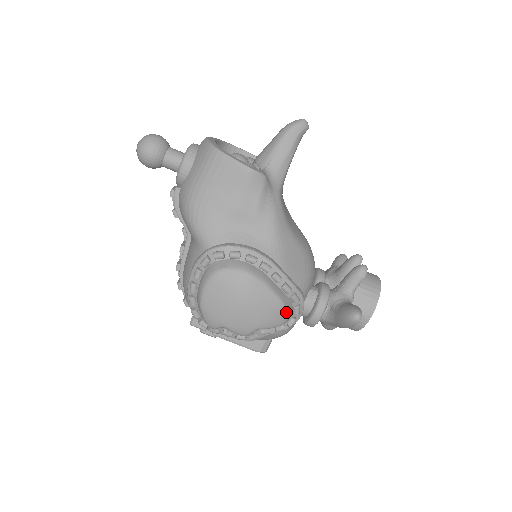
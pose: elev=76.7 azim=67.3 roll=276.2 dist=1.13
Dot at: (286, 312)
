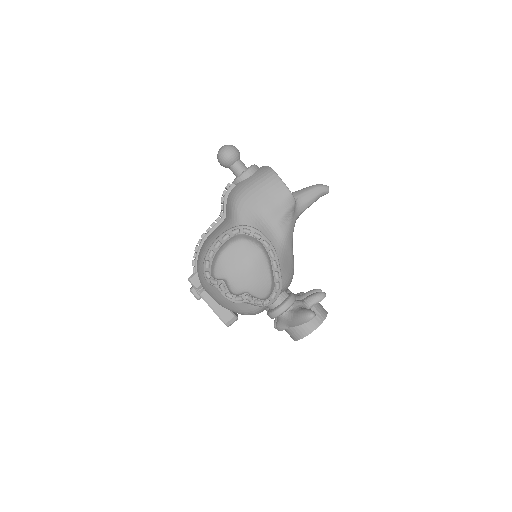
Dot at: (269, 290)
